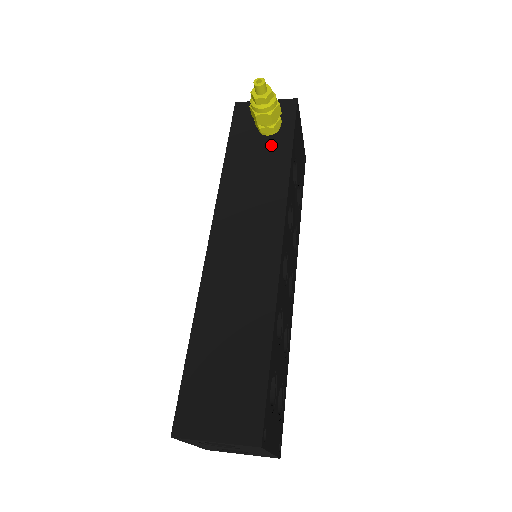
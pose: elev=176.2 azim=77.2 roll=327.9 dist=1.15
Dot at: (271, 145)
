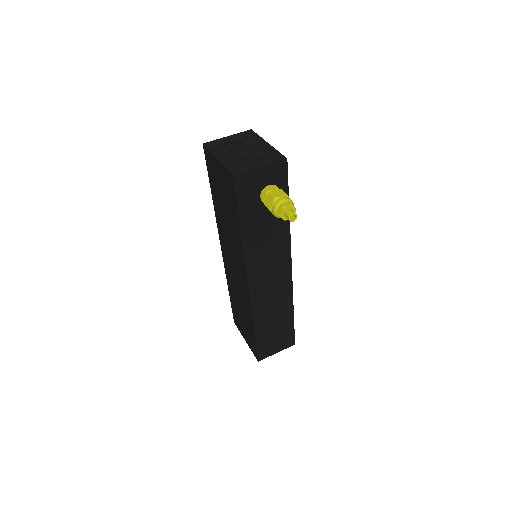
Dot at: occluded
